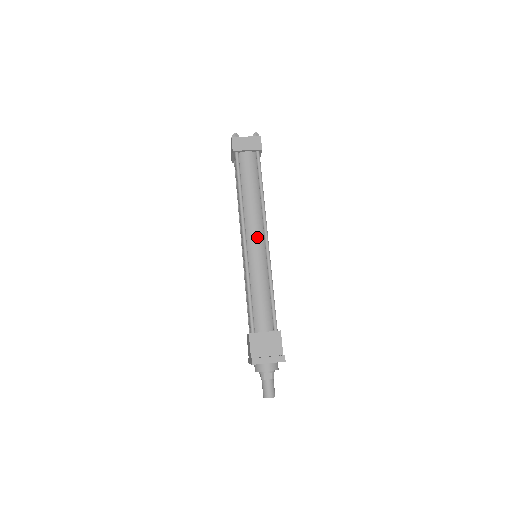
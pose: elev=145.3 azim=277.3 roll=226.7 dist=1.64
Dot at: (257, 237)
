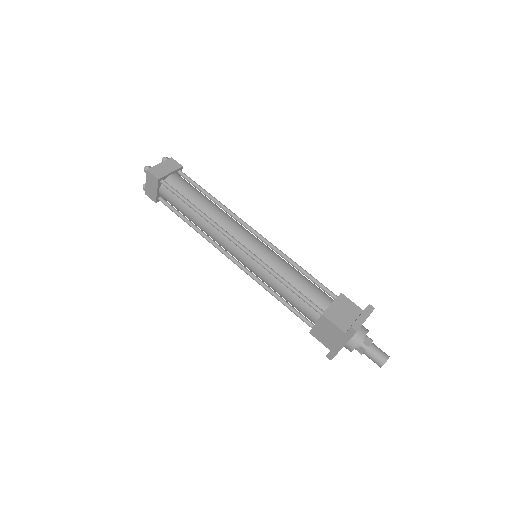
Dot at: (246, 235)
